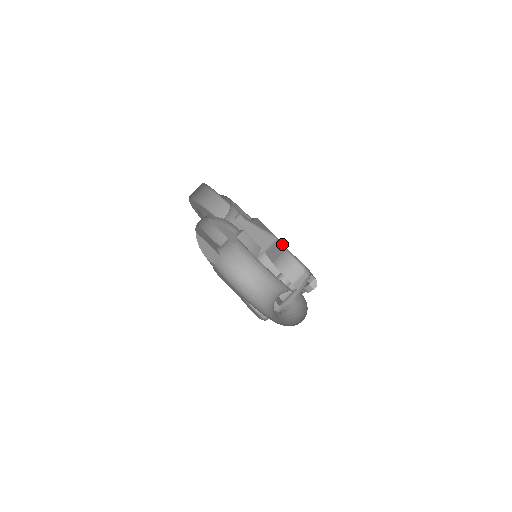
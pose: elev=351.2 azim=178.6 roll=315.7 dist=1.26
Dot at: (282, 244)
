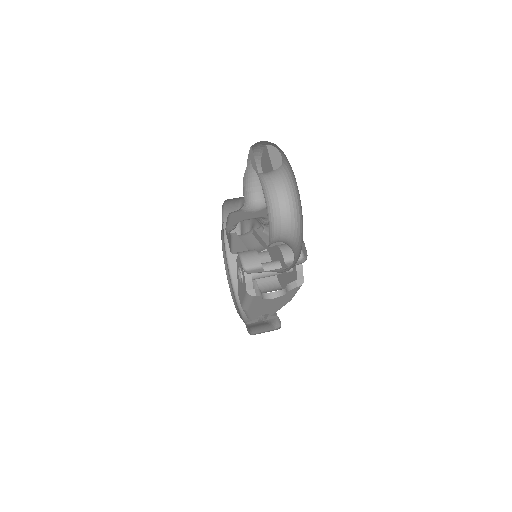
Dot at: occluded
